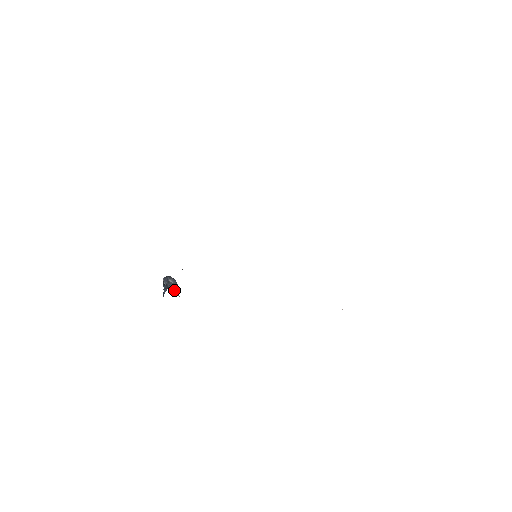
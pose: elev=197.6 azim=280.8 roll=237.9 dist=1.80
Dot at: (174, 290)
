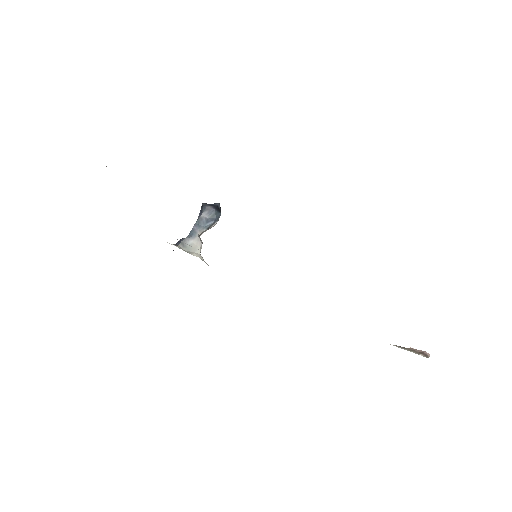
Dot at: (188, 246)
